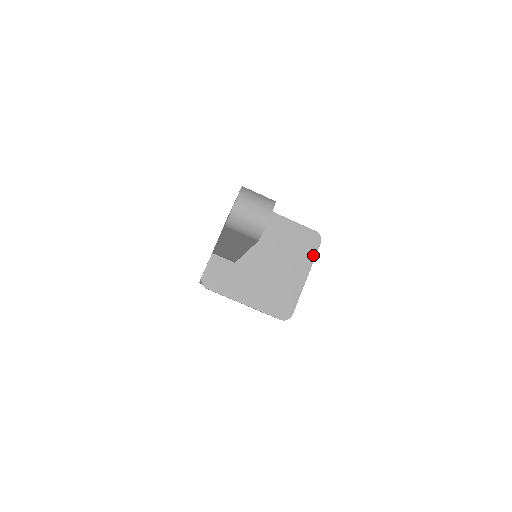
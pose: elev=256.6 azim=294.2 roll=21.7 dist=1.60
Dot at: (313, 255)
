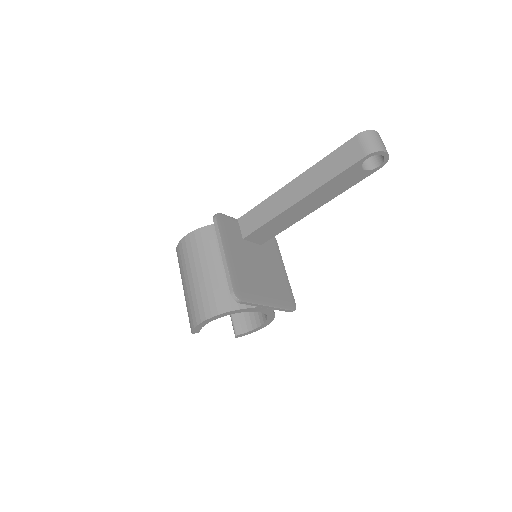
Dot at: (284, 306)
